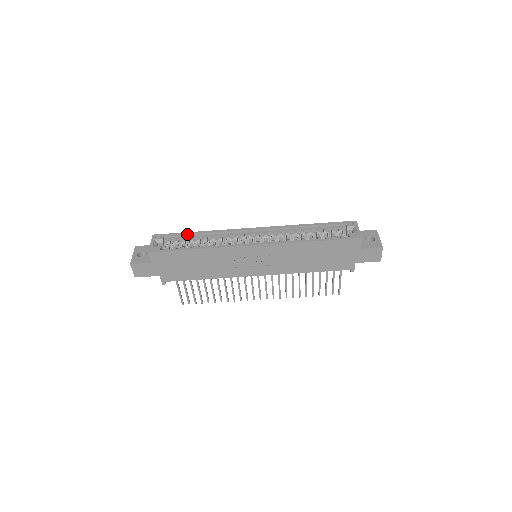
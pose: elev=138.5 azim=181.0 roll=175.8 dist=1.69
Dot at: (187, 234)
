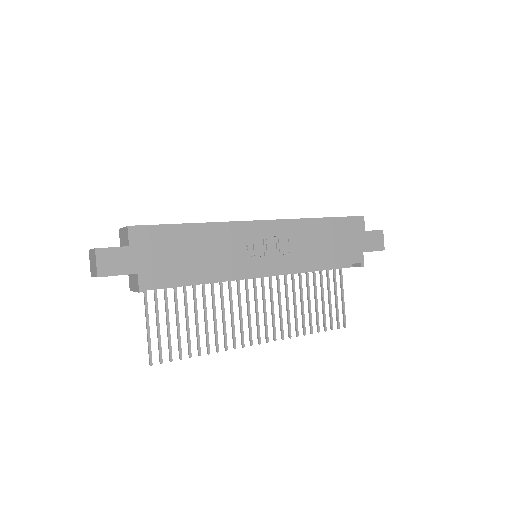
Dot at: occluded
